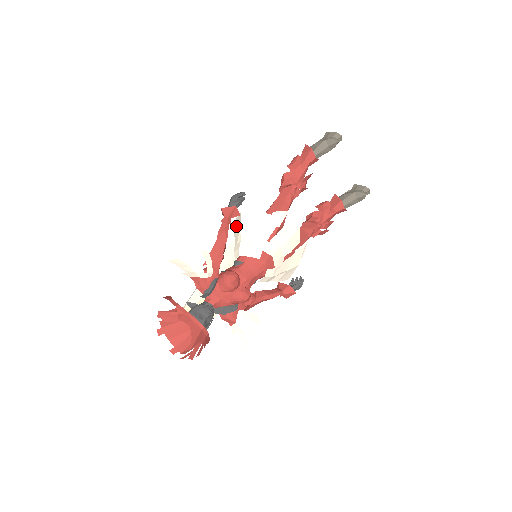
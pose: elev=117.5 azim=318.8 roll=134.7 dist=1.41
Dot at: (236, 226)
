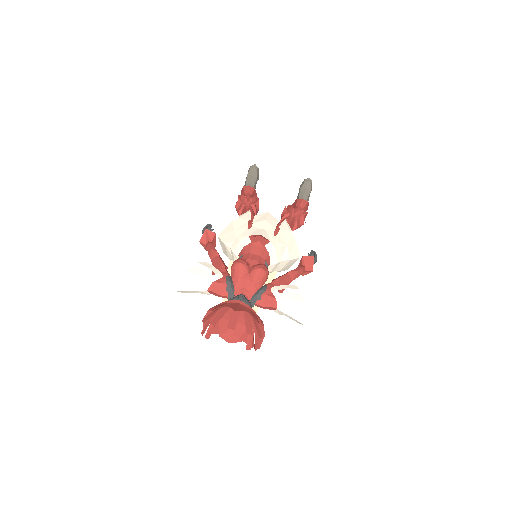
Dot at: (224, 252)
